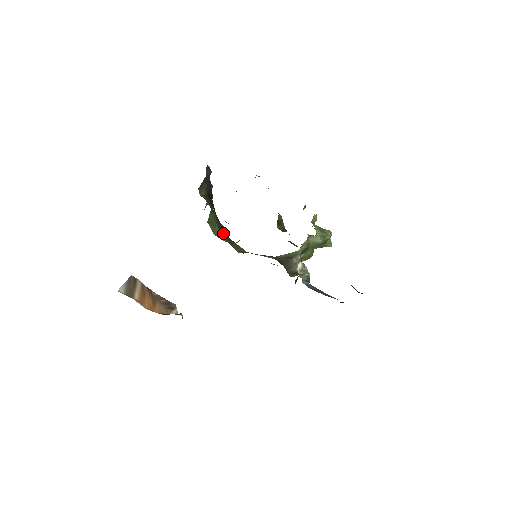
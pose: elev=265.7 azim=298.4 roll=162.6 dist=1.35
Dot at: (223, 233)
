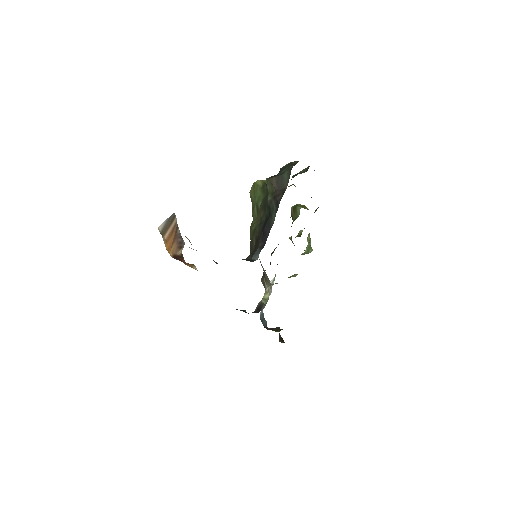
Dot at: (251, 241)
